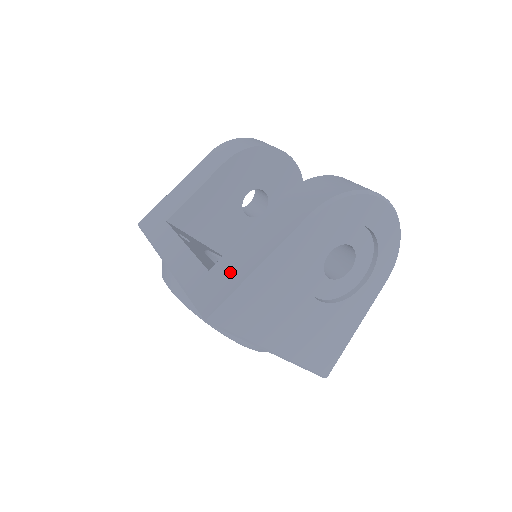
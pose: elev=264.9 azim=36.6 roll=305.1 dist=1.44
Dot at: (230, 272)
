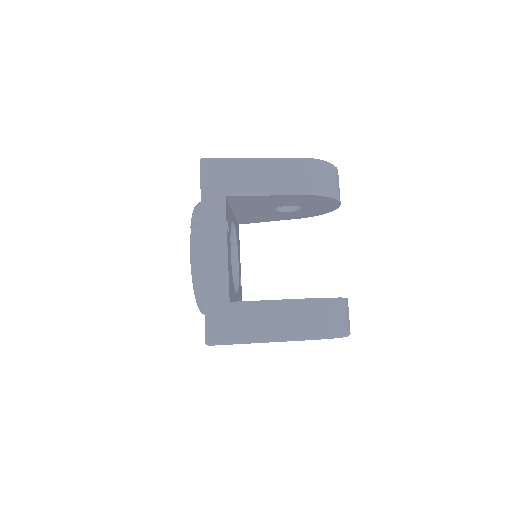
Dot at: (242, 323)
